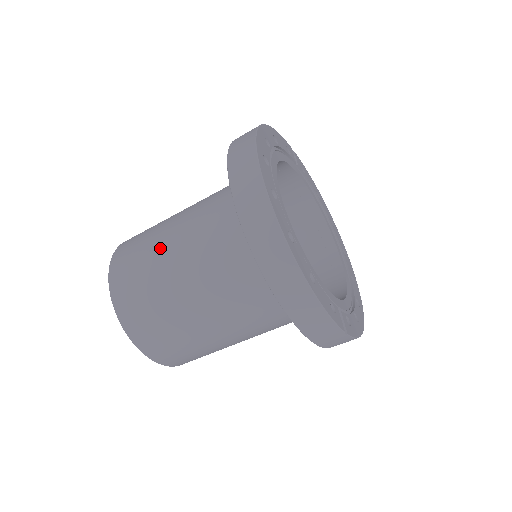
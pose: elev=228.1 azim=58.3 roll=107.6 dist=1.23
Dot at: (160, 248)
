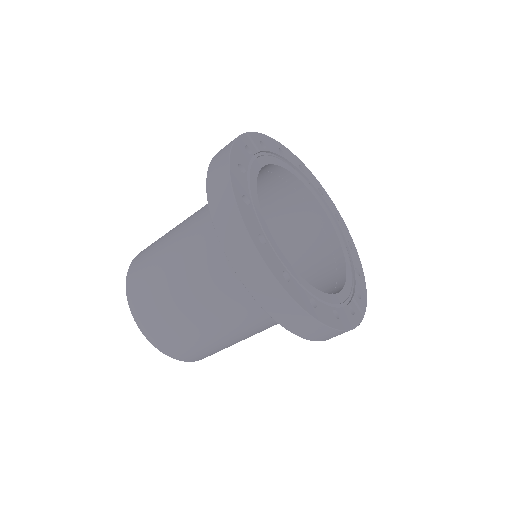
Dot at: (181, 307)
